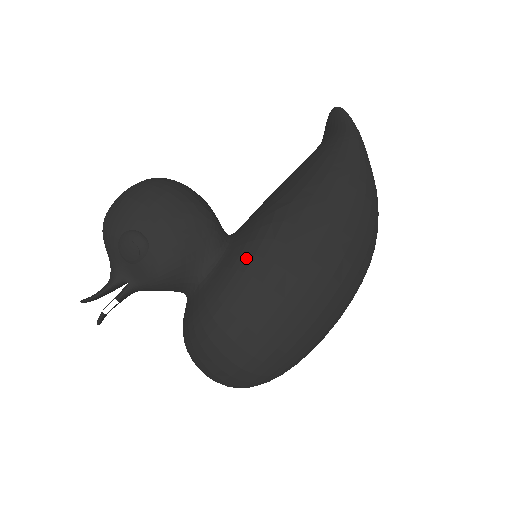
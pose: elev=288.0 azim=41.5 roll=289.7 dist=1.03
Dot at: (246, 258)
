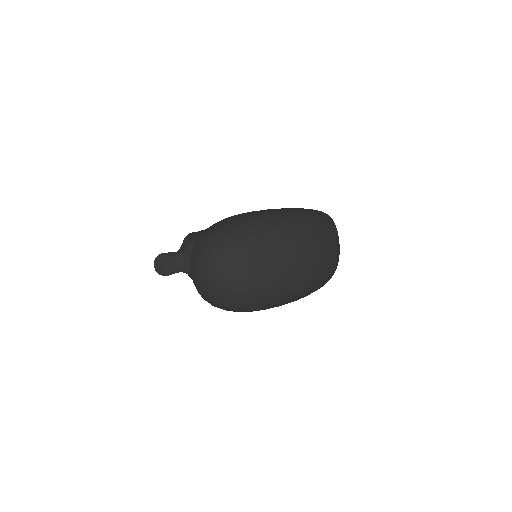
Dot at: occluded
